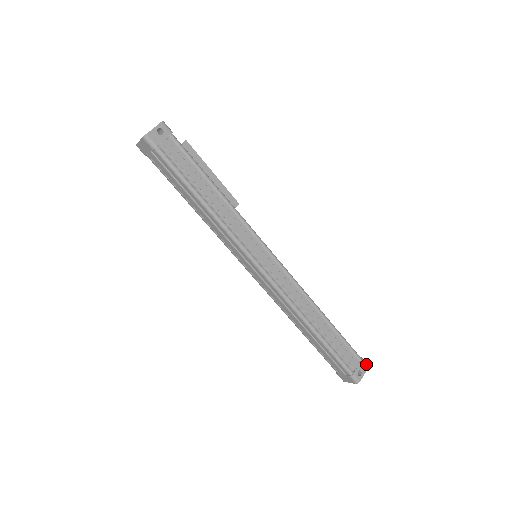
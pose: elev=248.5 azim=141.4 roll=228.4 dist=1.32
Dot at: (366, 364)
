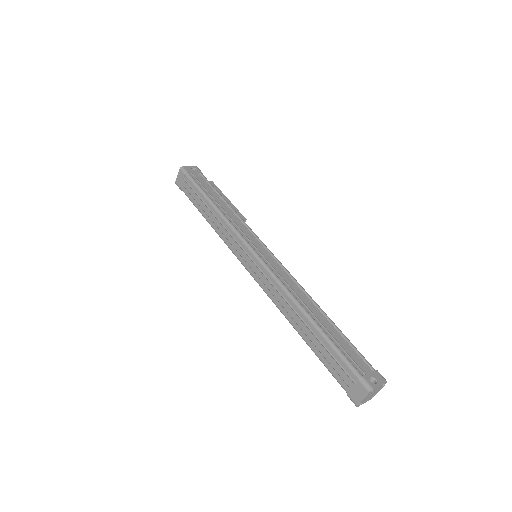
Dot at: (383, 377)
